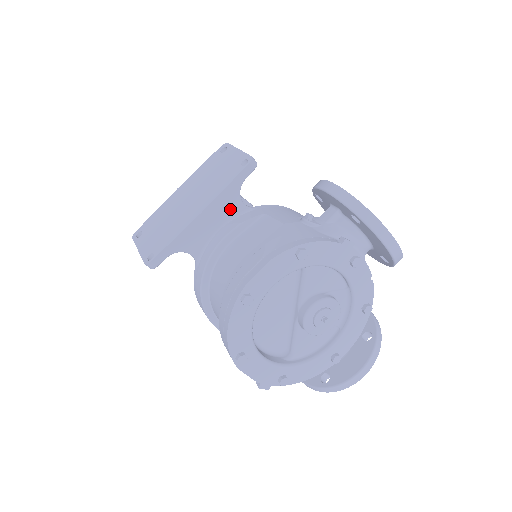
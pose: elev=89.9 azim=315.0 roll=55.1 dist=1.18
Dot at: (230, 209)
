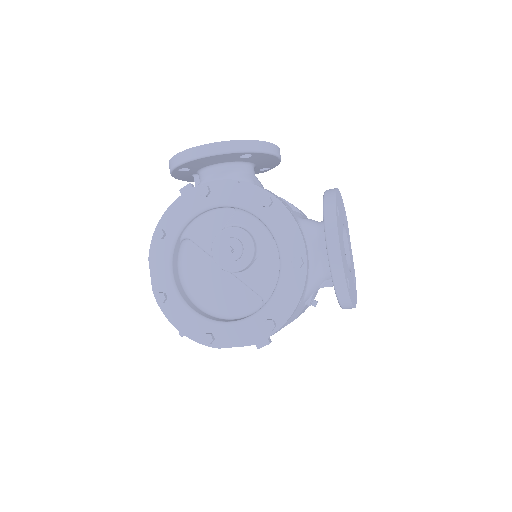
Dot at: occluded
